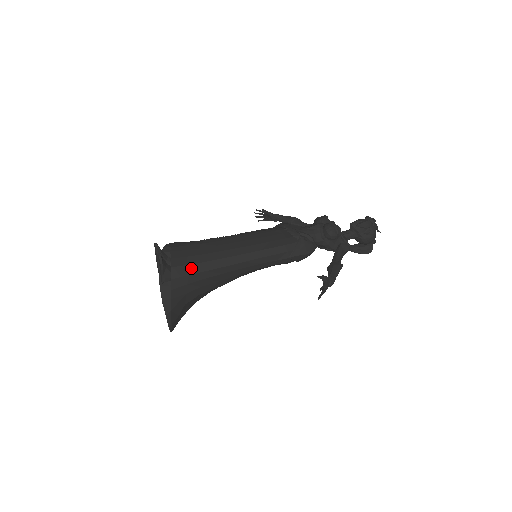
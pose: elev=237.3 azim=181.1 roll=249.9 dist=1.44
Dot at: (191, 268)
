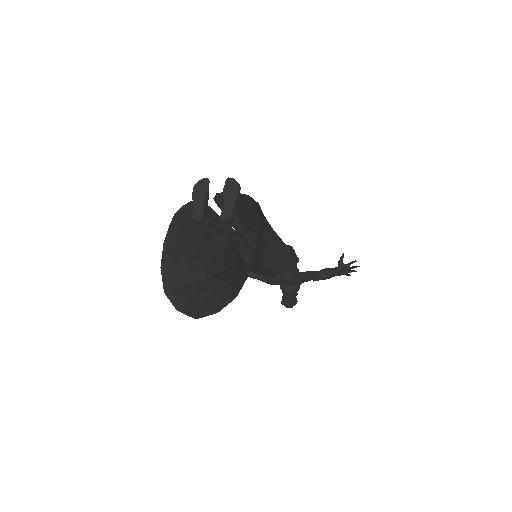
Dot at: (258, 209)
